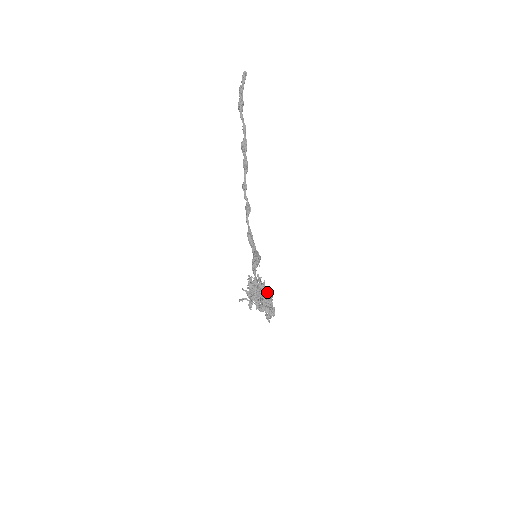
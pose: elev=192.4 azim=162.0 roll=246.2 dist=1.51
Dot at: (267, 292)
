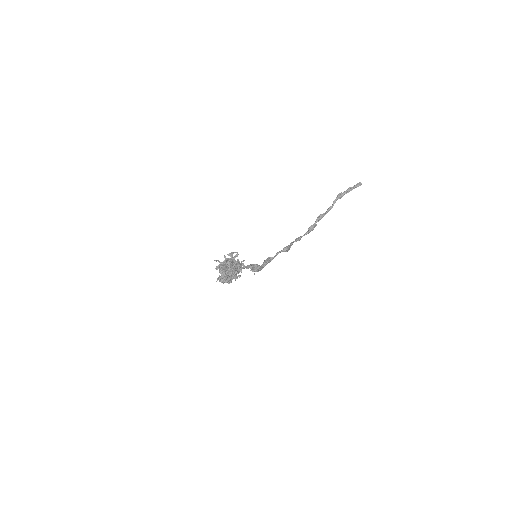
Dot at: (236, 266)
